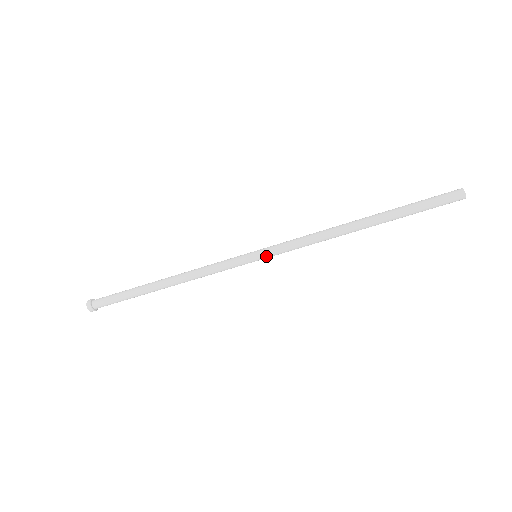
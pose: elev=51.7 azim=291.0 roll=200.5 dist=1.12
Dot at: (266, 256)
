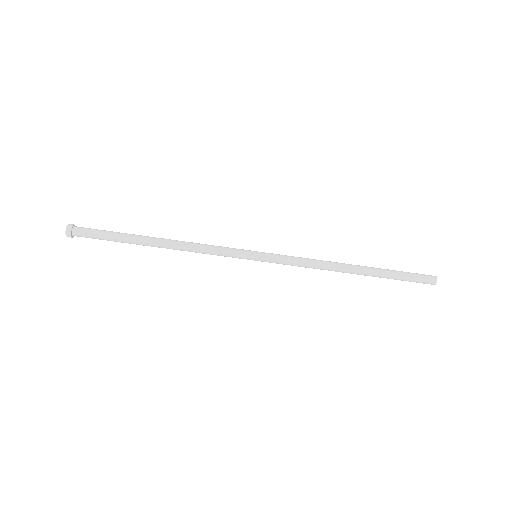
Dot at: (266, 260)
